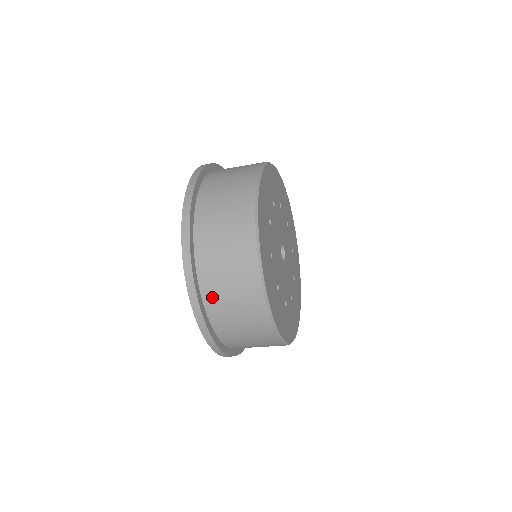
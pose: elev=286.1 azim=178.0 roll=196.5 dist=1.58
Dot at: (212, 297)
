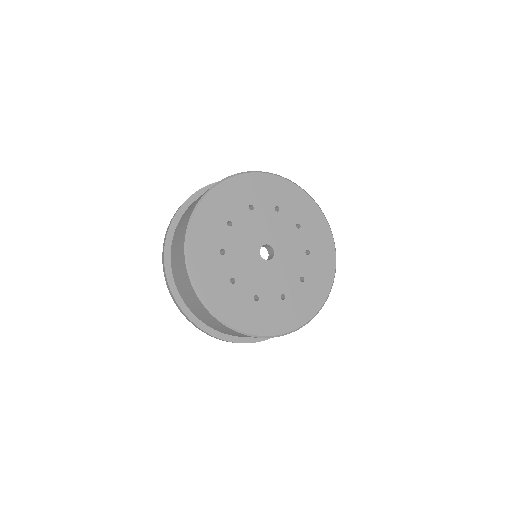
Dot at: occluded
